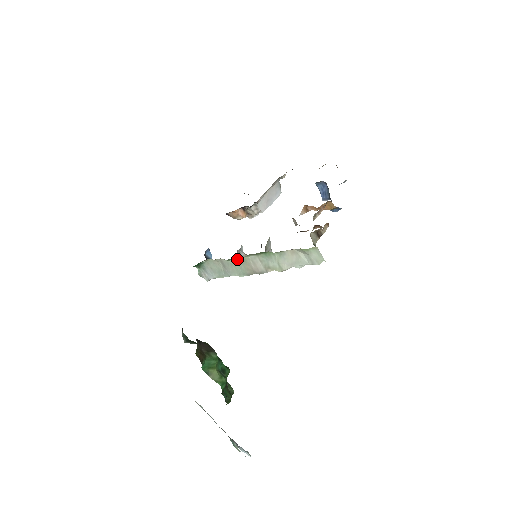
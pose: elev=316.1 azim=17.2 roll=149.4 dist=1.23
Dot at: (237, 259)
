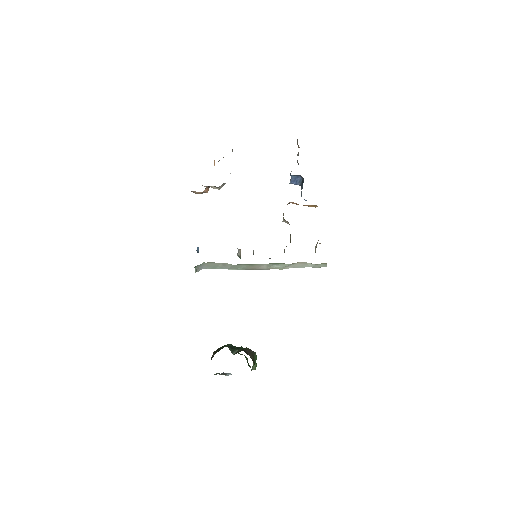
Dot at: (244, 264)
